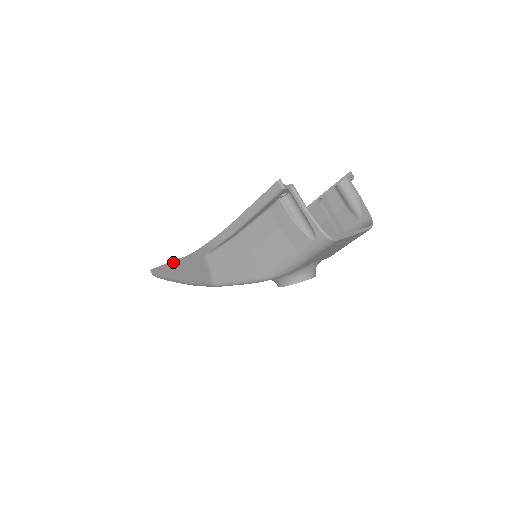
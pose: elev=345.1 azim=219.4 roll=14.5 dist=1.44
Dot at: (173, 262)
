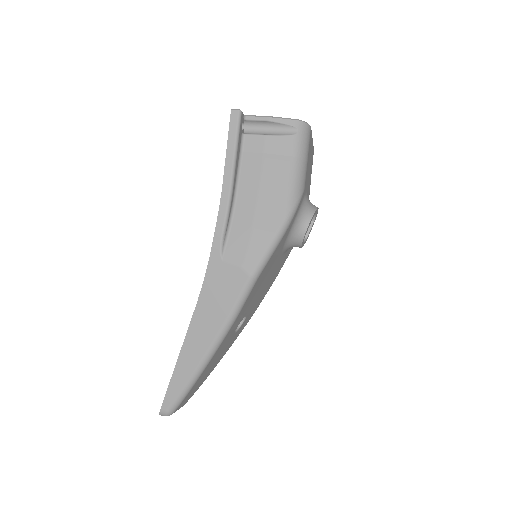
Dot at: (186, 337)
